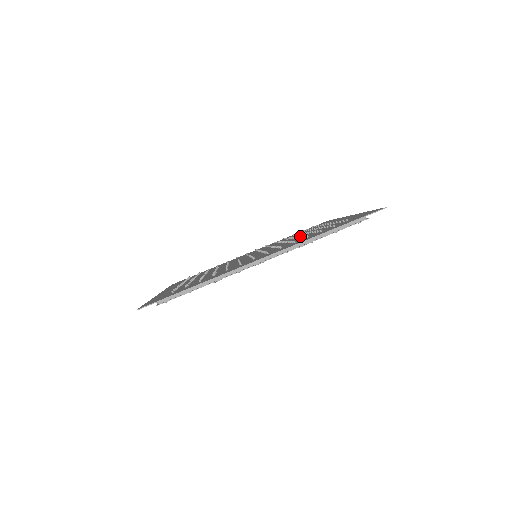
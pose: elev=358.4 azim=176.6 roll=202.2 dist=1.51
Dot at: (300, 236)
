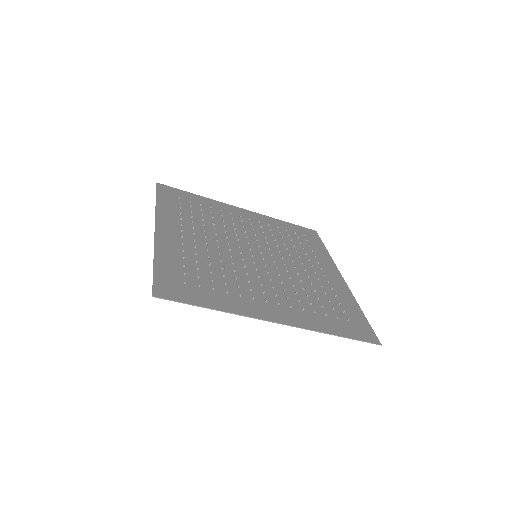
Dot at: (300, 271)
